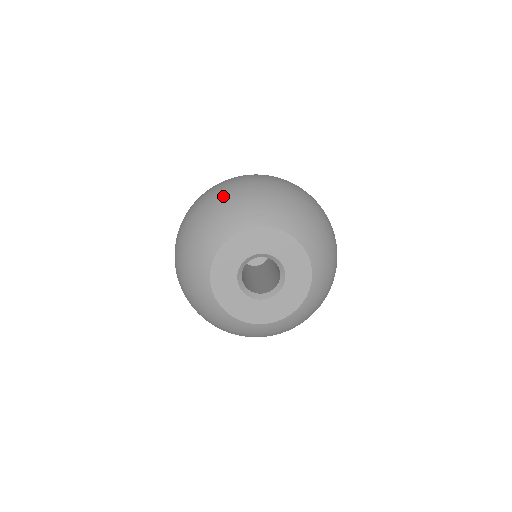
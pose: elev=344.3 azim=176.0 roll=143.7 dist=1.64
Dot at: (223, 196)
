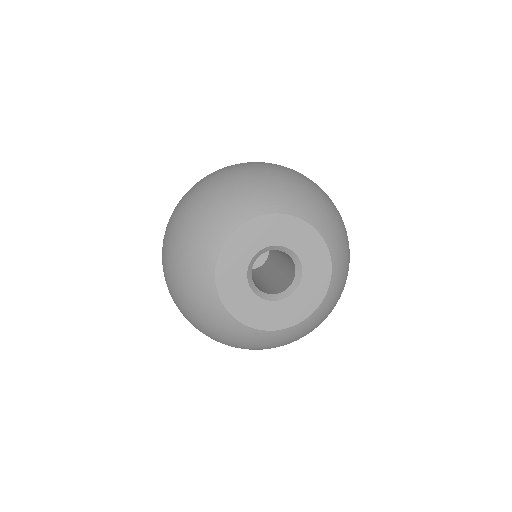
Dot at: (203, 197)
